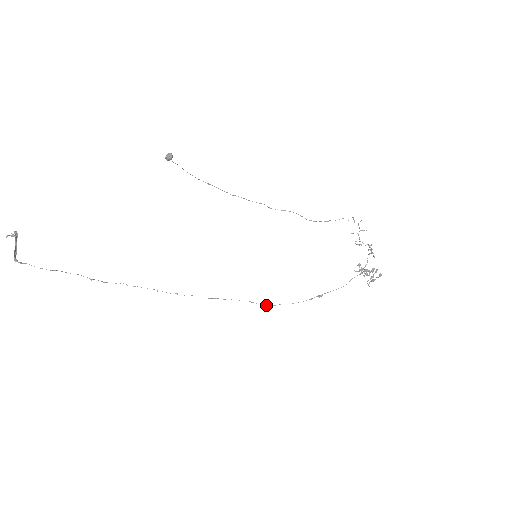
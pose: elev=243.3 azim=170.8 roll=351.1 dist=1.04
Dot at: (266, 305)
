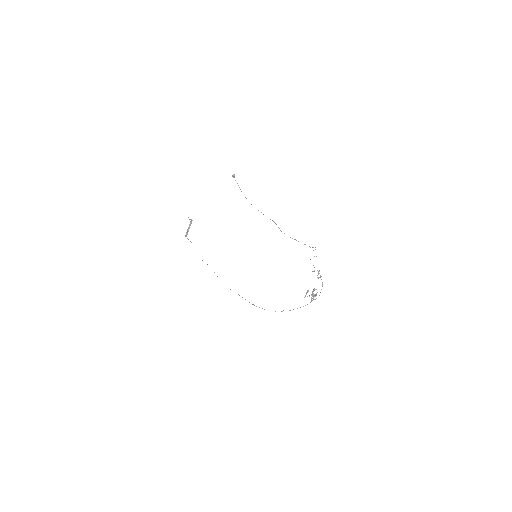
Dot at: occluded
